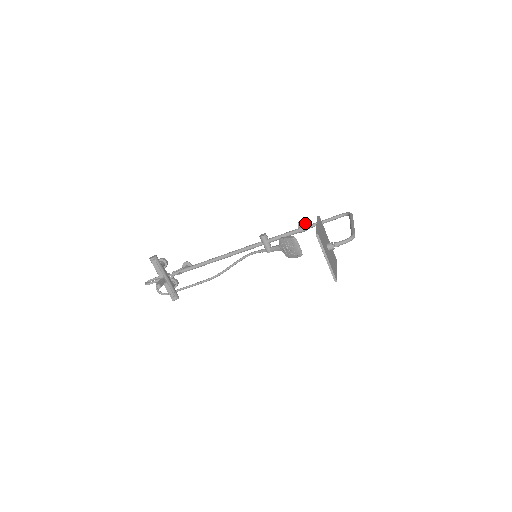
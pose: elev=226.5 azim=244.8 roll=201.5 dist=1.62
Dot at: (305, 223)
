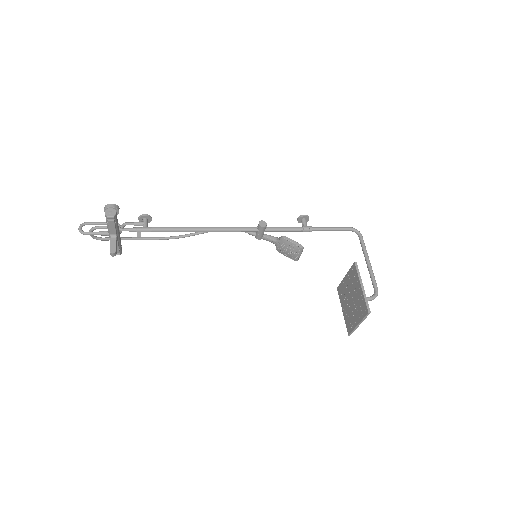
Dot at: (307, 218)
